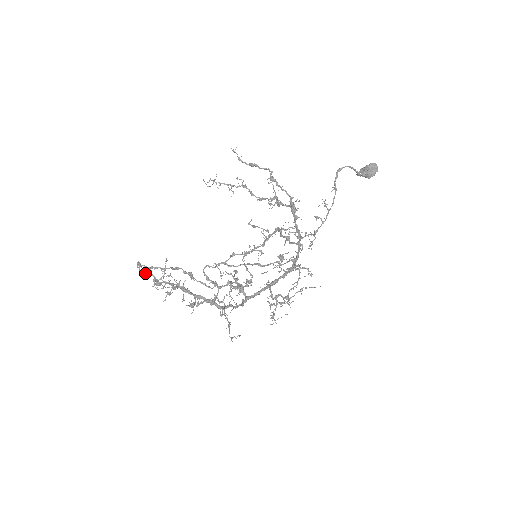
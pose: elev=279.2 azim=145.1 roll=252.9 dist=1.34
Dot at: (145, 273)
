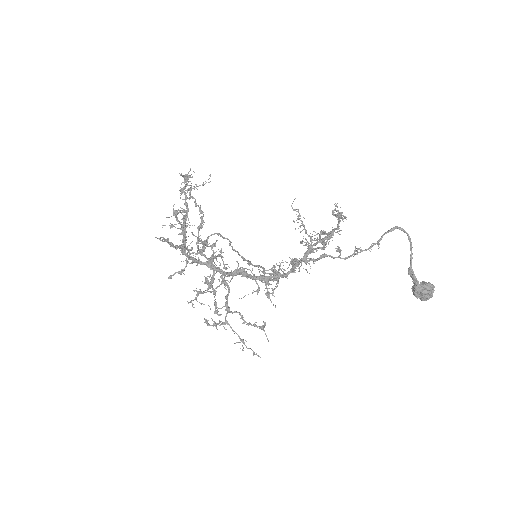
Dot at: (187, 178)
